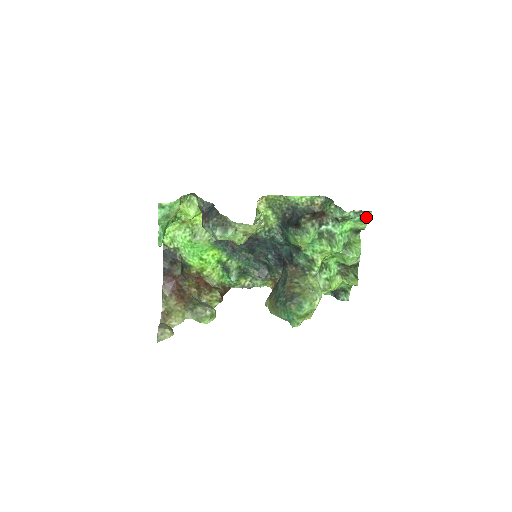
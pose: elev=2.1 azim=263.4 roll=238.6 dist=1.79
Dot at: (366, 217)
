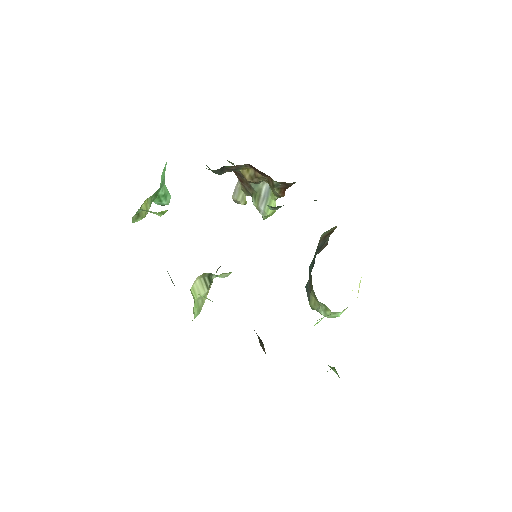
Dot at: occluded
